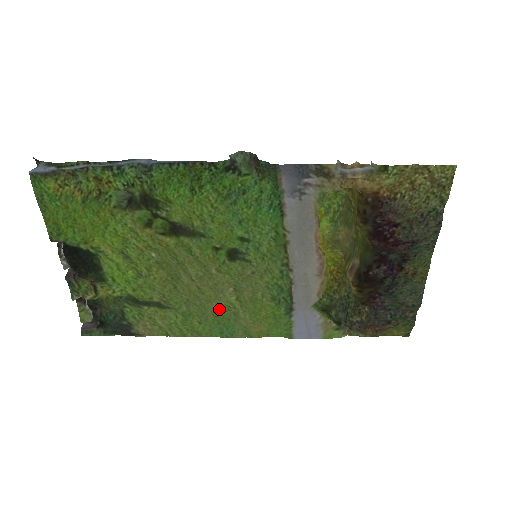
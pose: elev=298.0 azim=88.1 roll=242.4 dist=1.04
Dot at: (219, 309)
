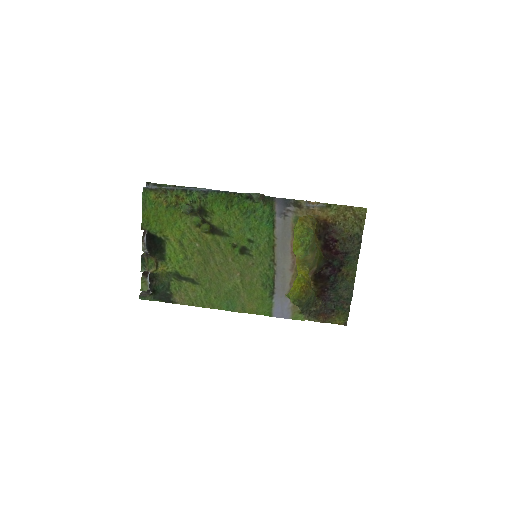
Dot at: (229, 288)
